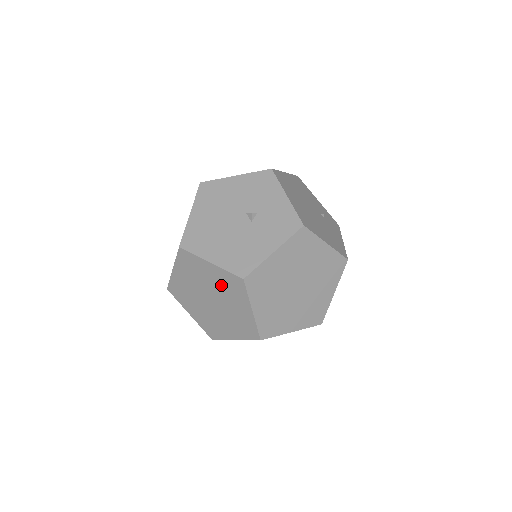
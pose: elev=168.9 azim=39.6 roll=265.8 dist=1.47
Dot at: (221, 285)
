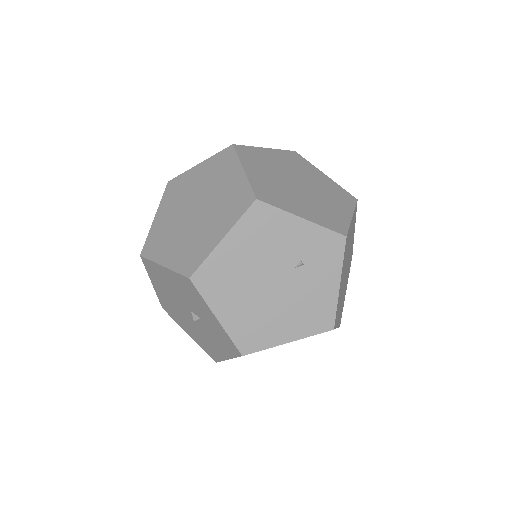
Dot at: occluded
